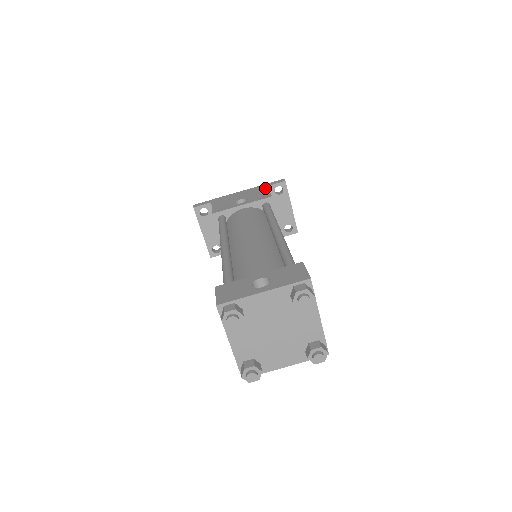
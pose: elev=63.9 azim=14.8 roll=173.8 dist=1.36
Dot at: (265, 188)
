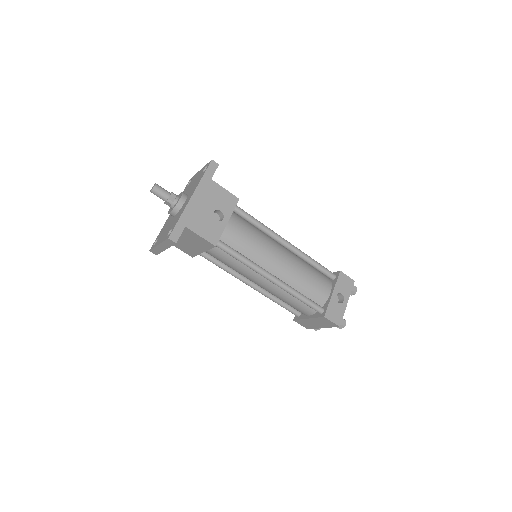
Dot at: (215, 184)
